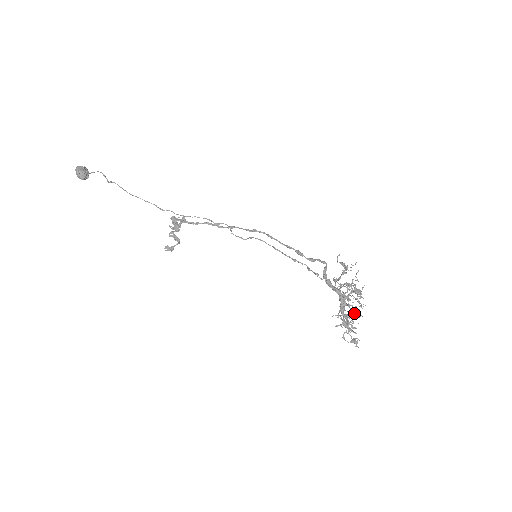
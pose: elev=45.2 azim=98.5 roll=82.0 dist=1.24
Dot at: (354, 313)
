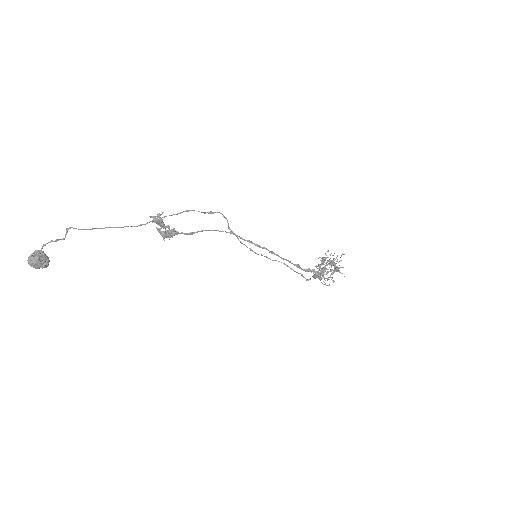
Dot at: occluded
